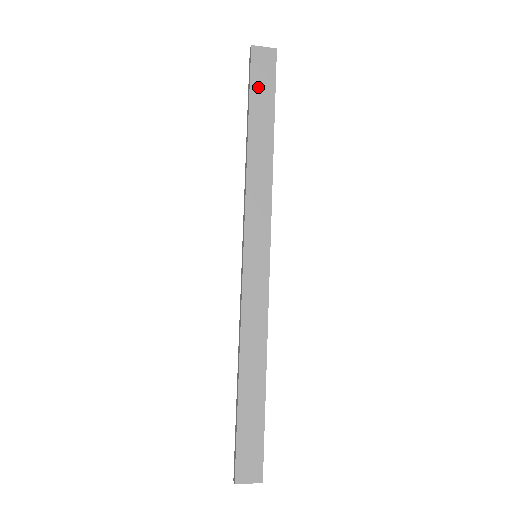
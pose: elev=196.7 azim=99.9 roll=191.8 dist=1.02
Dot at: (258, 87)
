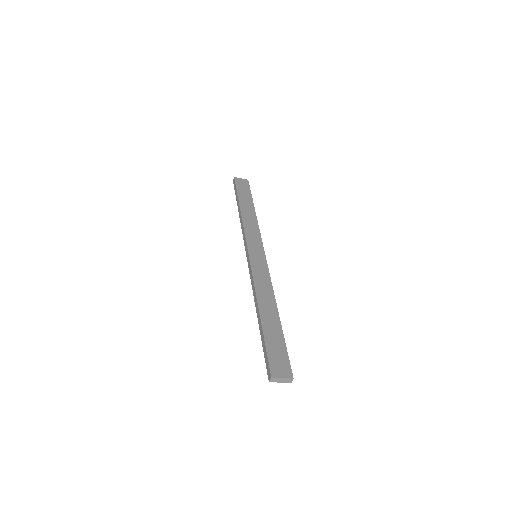
Dot at: (241, 191)
